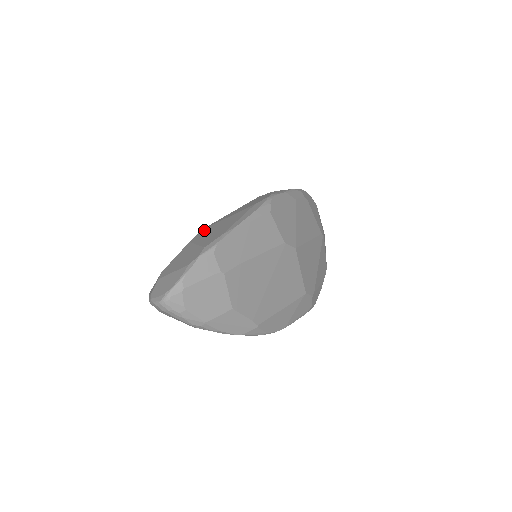
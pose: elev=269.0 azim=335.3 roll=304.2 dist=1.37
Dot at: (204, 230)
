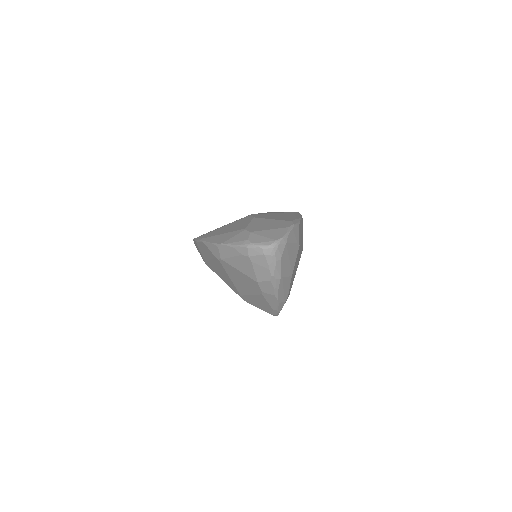
Dot at: (257, 214)
